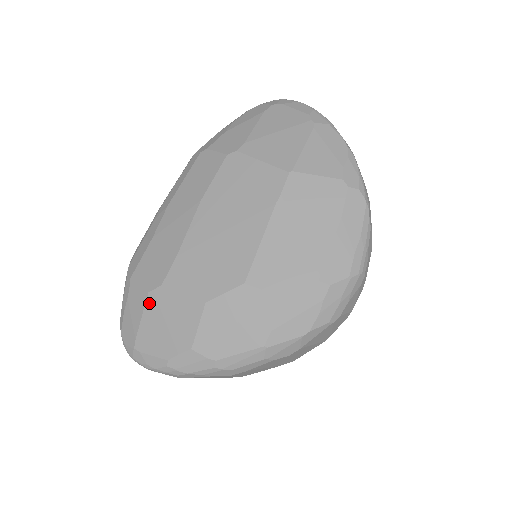
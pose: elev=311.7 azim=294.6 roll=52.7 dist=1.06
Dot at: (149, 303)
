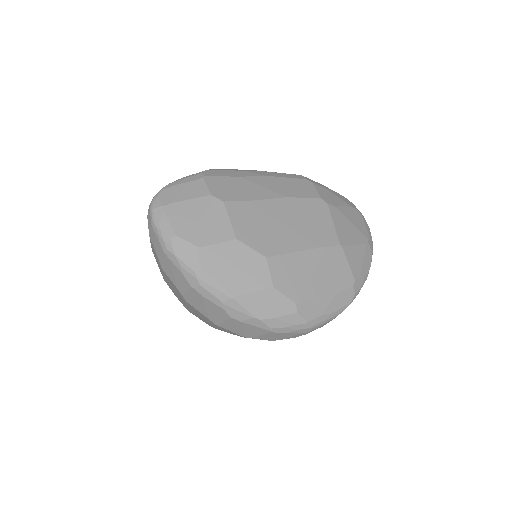
Dot at: (204, 199)
